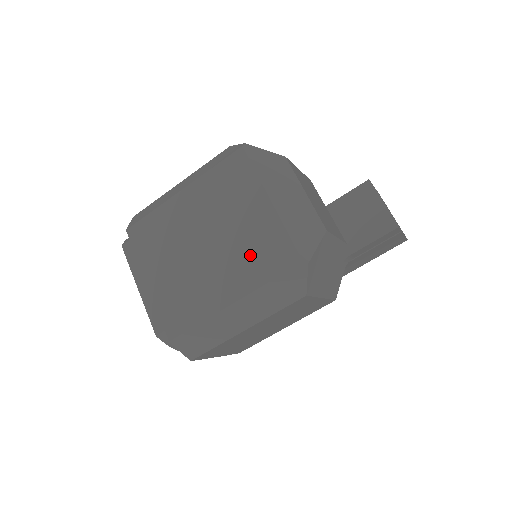
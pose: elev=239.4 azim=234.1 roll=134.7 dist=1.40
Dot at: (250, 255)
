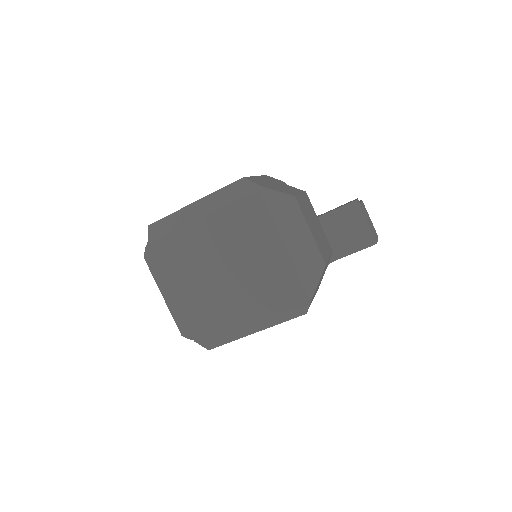
Dot at: (264, 285)
